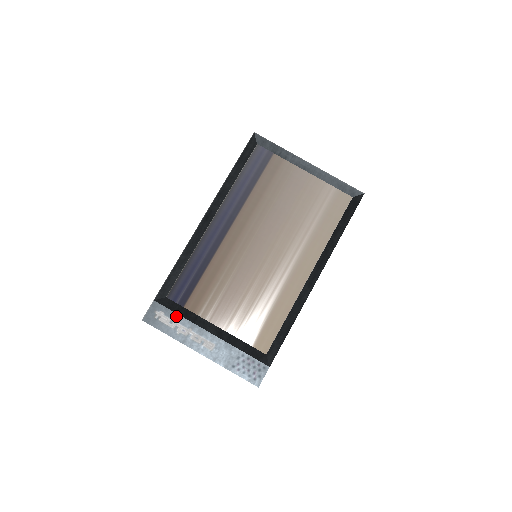
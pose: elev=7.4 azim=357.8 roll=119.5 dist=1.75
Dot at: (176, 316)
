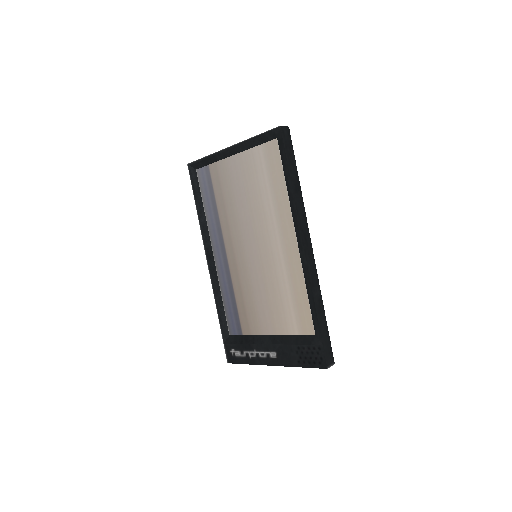
Dot at: (241, 346)
